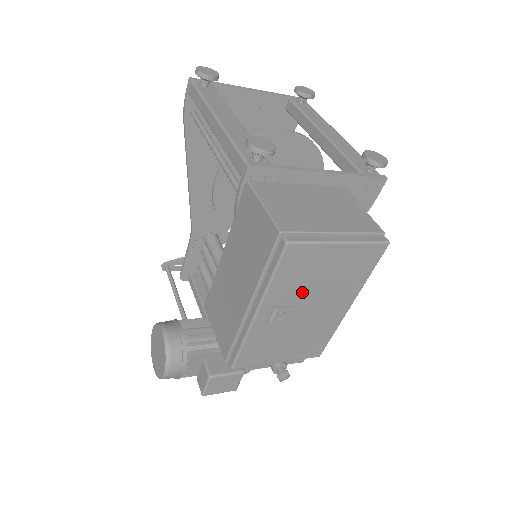
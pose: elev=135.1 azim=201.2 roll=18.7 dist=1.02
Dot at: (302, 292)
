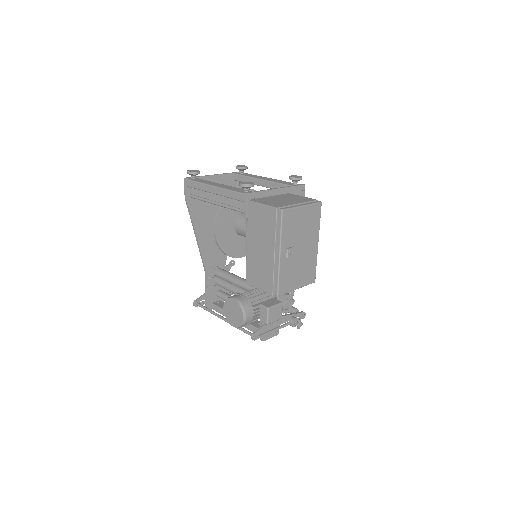
Dot at: (295, 238)
